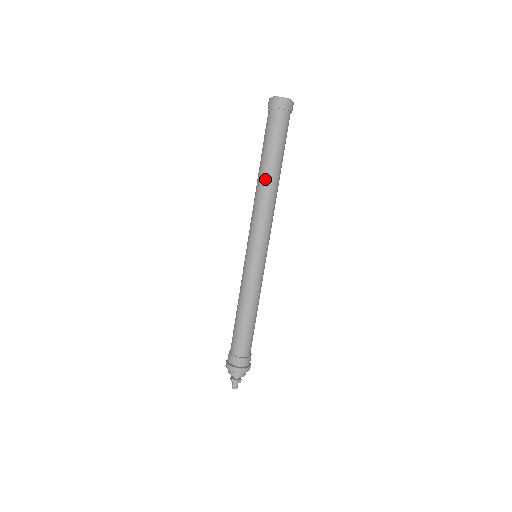
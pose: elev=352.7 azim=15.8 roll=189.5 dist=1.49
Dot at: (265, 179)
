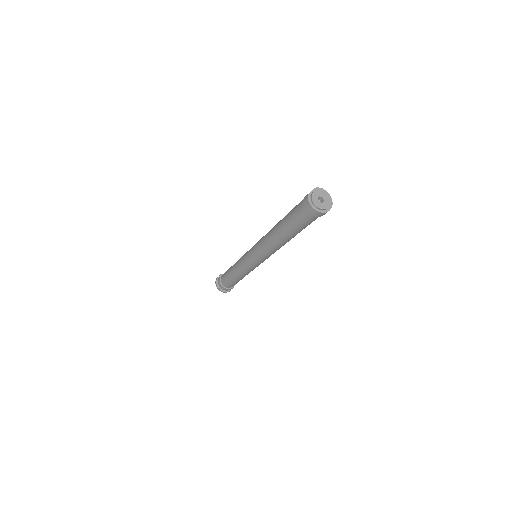
Dot at: (277, 237)
